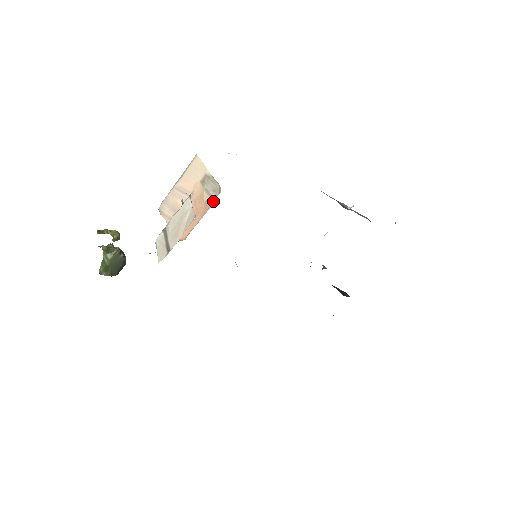
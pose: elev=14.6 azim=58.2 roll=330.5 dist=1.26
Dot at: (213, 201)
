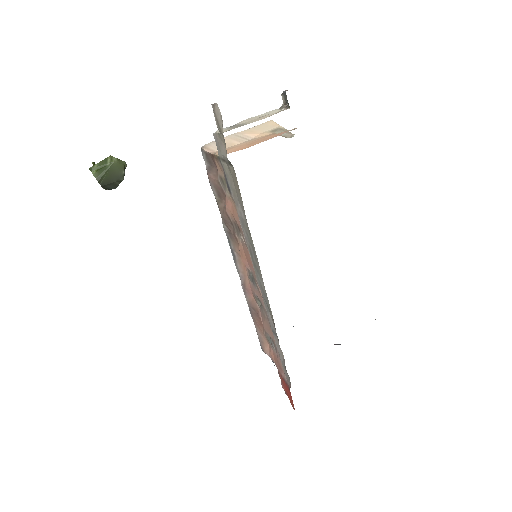
Dot at: (291, 130)
